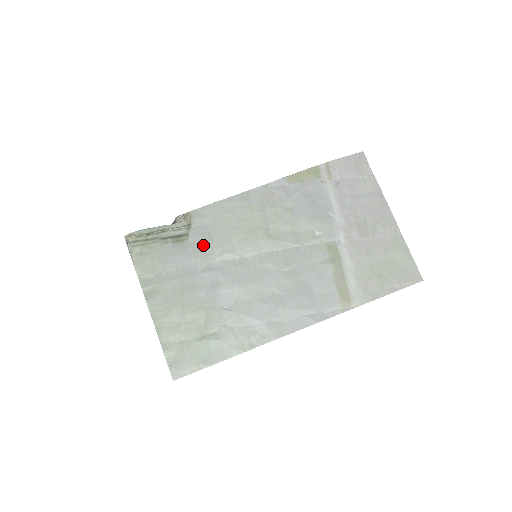
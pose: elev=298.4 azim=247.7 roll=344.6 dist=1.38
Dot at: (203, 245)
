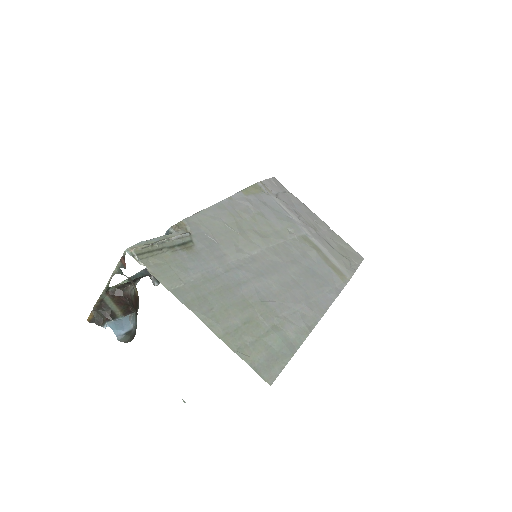
Dot at: (212, 249)
